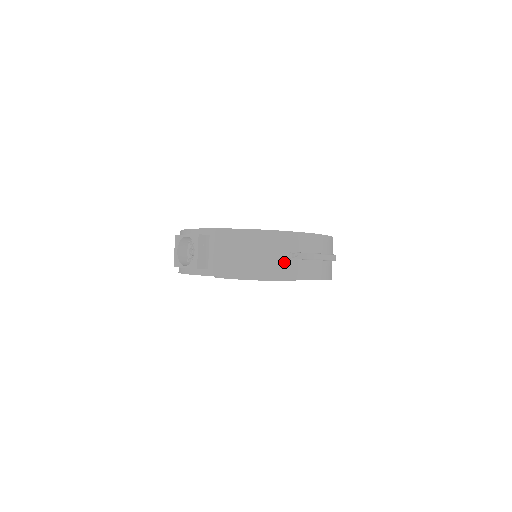
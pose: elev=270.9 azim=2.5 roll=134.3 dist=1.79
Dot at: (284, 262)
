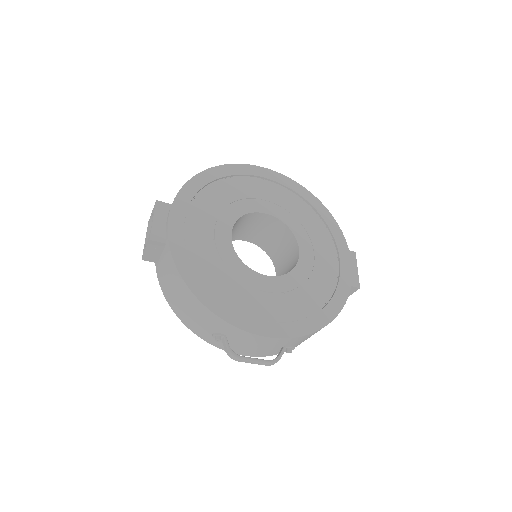
Dot at: (208, 332)
